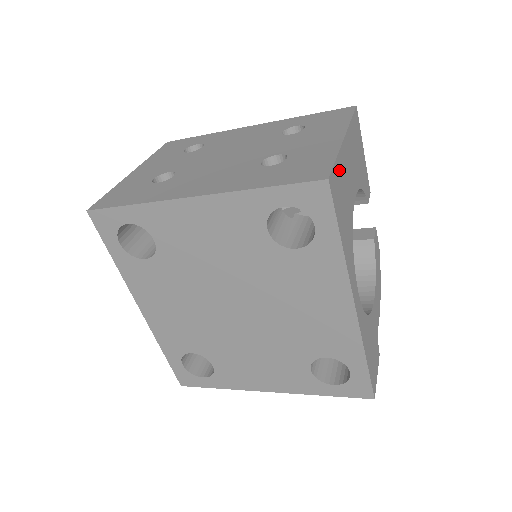
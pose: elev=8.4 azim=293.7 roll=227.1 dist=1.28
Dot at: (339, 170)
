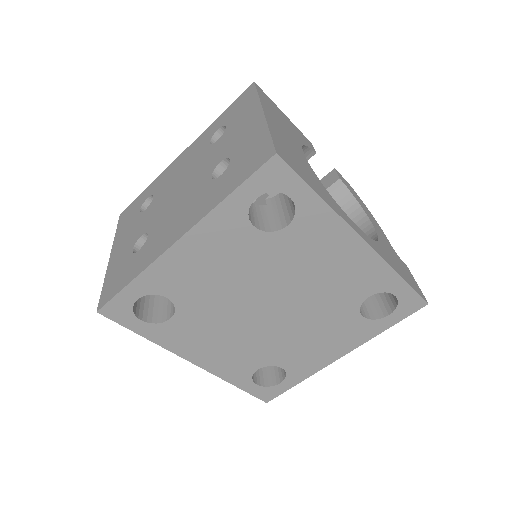
Dot at: (278, 141)
